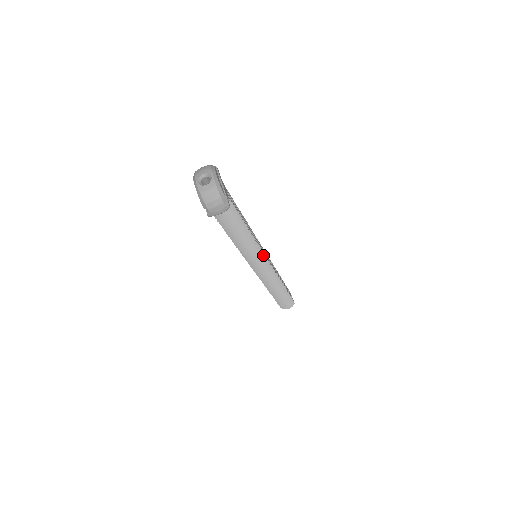
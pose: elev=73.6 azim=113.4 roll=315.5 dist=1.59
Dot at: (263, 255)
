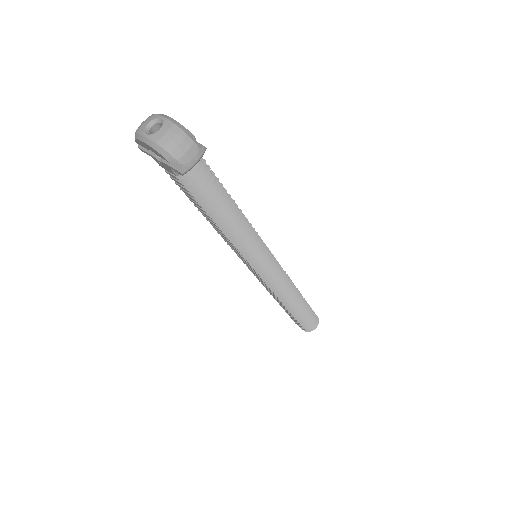
Dot at: (265, 247)
